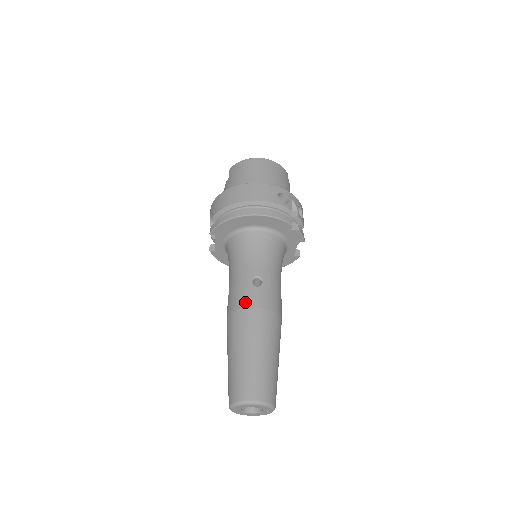
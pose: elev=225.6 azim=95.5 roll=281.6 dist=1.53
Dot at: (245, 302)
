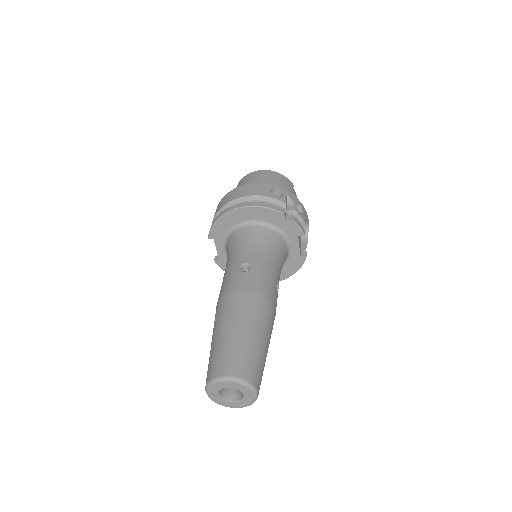
Dot at: (230, 286)
